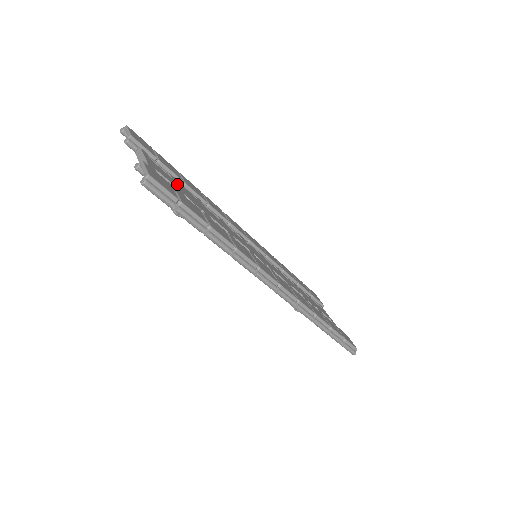
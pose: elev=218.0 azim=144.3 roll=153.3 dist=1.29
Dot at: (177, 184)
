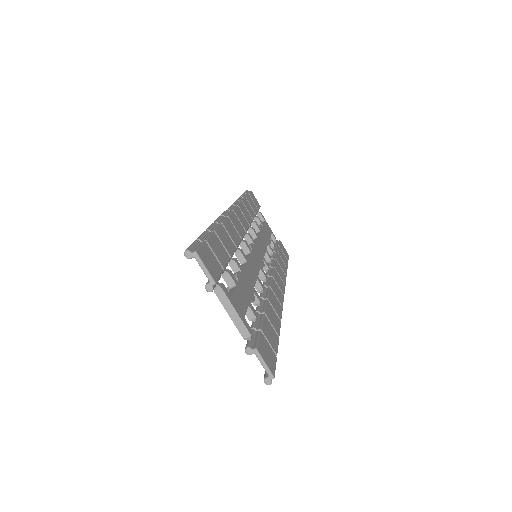
Dot at: (241, 290)
